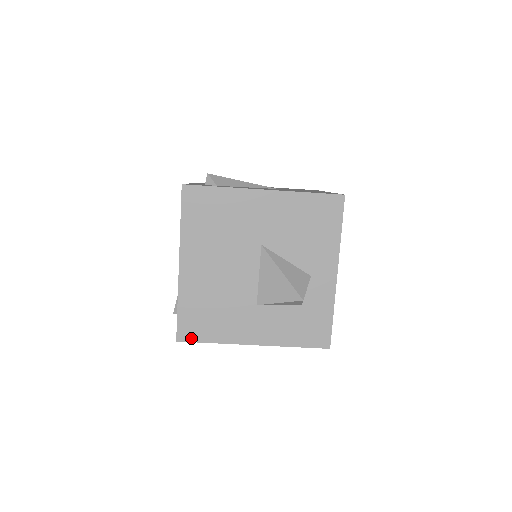
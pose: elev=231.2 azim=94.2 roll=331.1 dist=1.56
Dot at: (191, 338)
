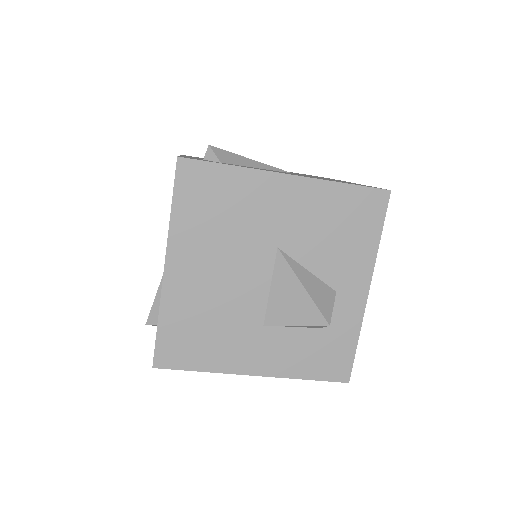
Dot at: (173, 364)
